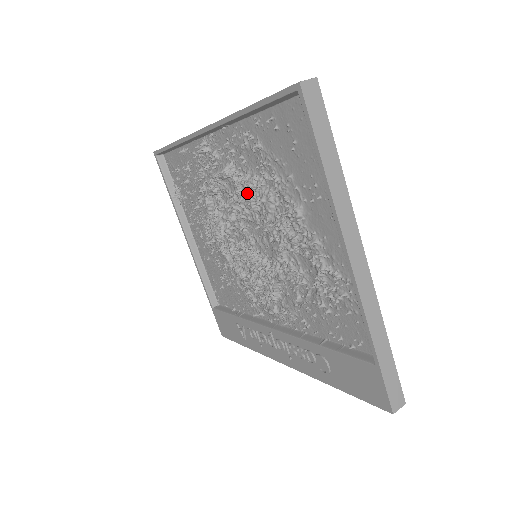
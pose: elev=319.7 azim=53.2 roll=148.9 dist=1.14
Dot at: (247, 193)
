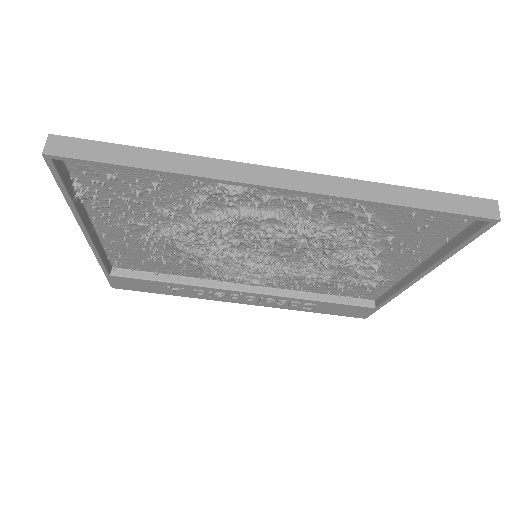
Dot at: (311, 238)
